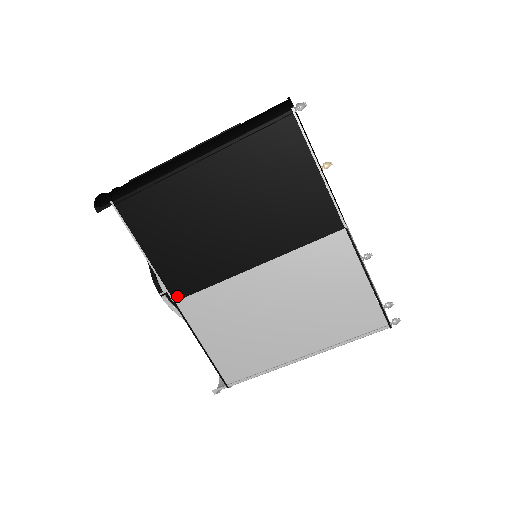
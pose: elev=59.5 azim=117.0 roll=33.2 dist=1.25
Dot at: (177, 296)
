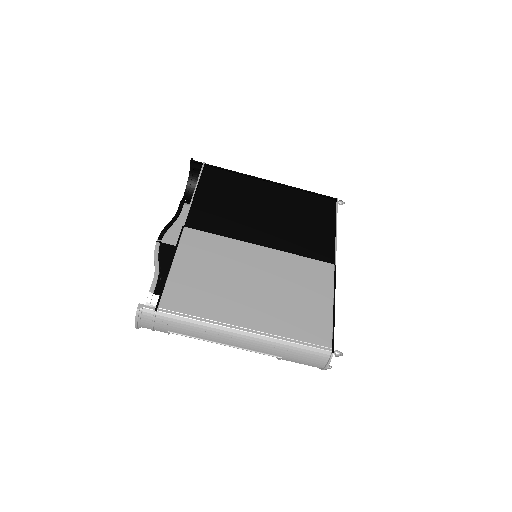
Dot at: (190, 225)
